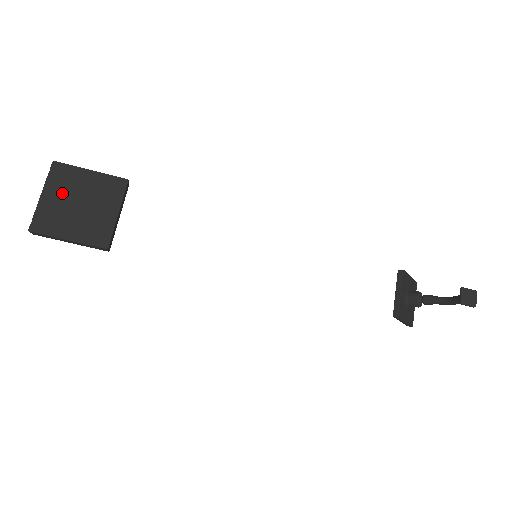
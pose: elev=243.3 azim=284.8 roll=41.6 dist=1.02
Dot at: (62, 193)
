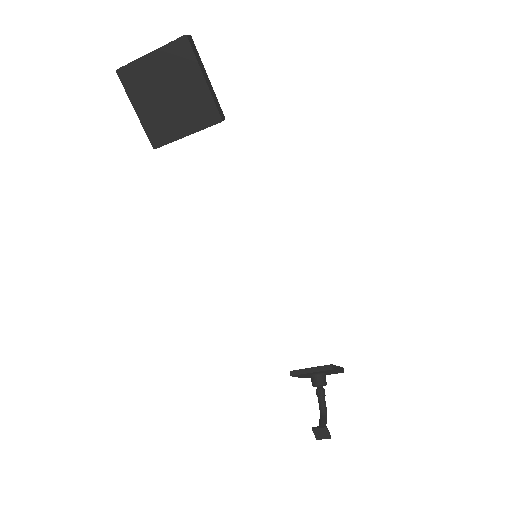
Dot at: (166, 71)
